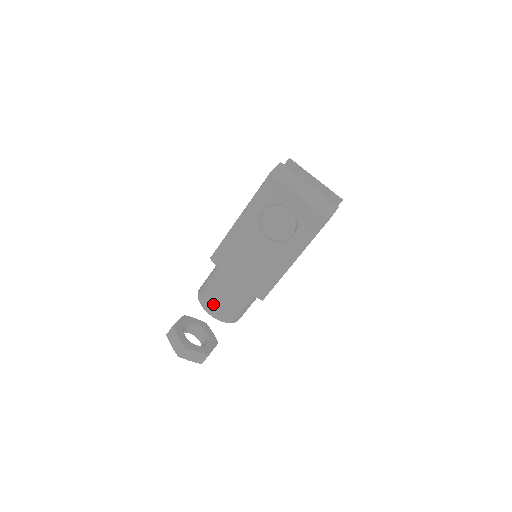
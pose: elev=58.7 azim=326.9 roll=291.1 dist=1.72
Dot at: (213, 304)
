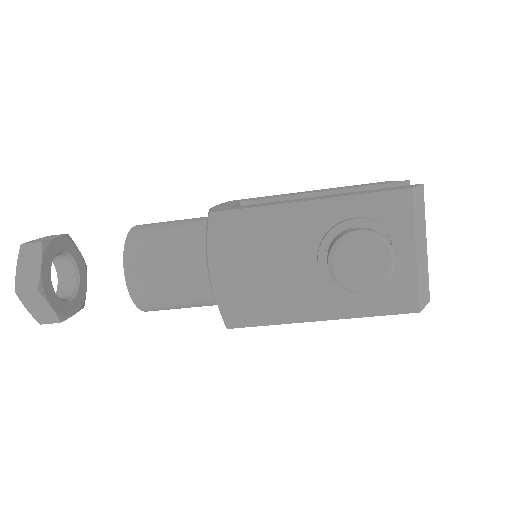
Dot at: (146, 271)
